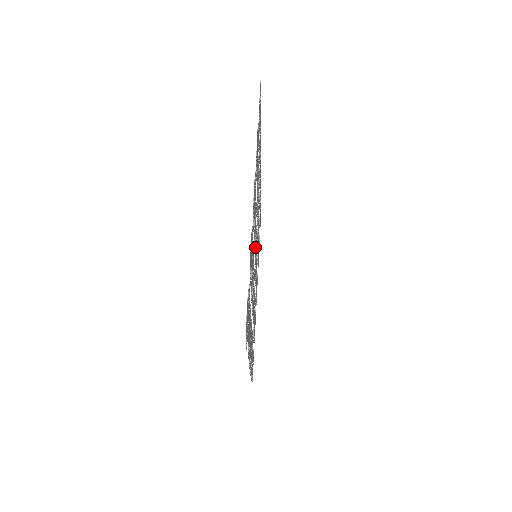
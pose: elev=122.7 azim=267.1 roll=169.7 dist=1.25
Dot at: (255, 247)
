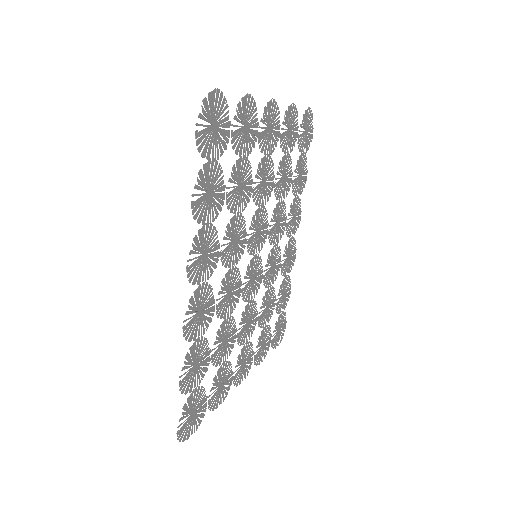
Dot at: (257, 222)
